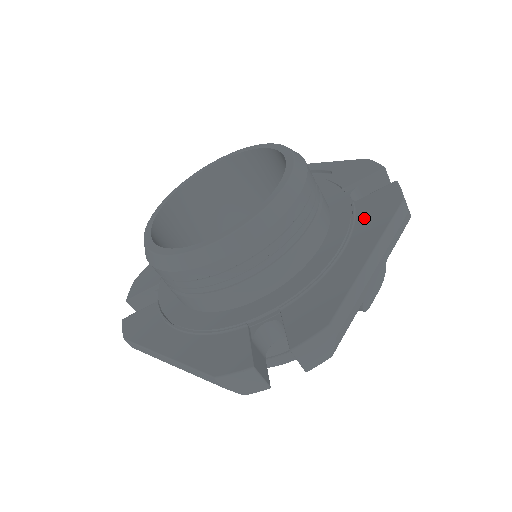
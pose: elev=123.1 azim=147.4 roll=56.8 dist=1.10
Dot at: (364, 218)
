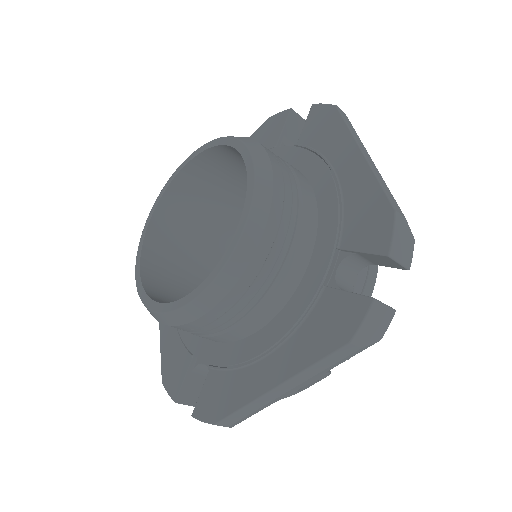
Dot at: (321, 141)
